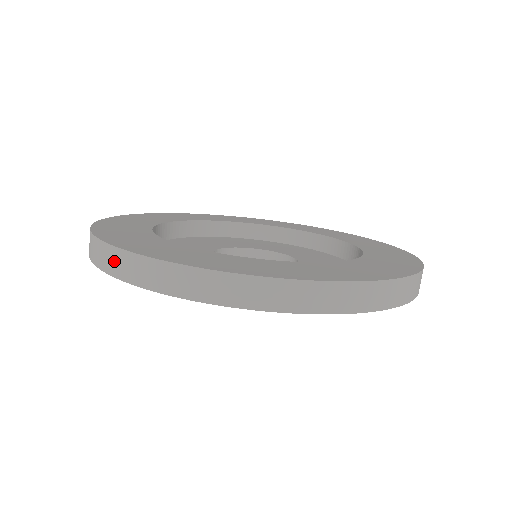
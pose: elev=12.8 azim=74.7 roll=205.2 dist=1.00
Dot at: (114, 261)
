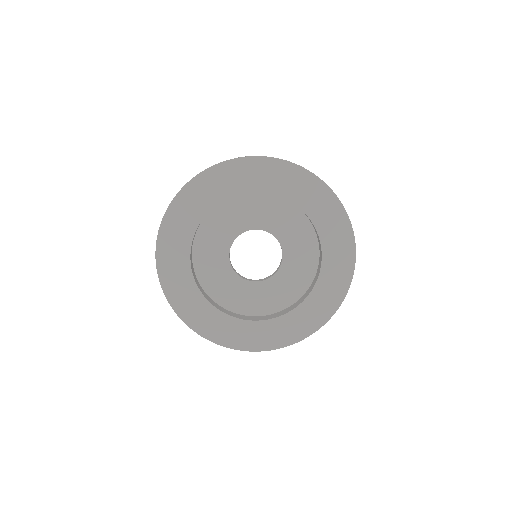
Dot at: occluded
